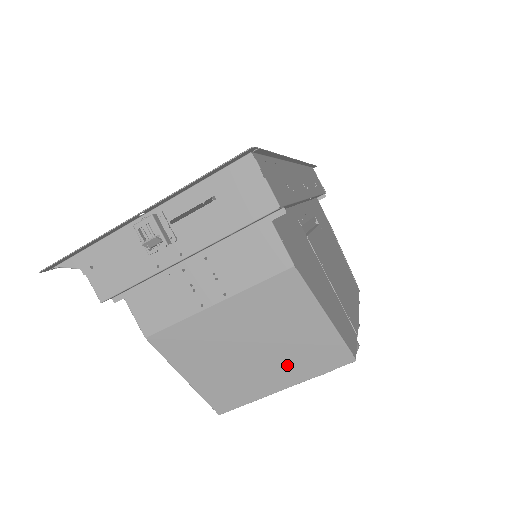
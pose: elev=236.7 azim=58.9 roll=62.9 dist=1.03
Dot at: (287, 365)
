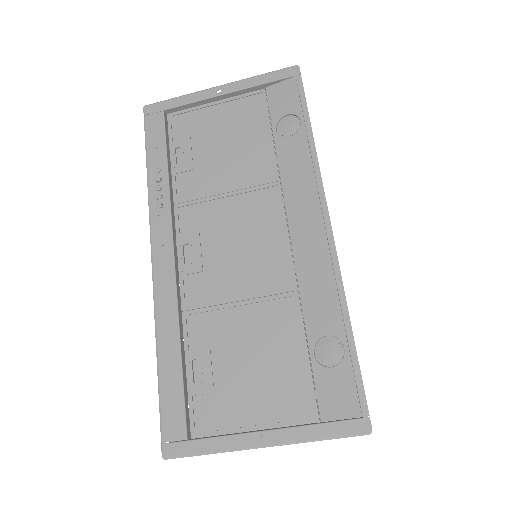
Dot at: occluded
